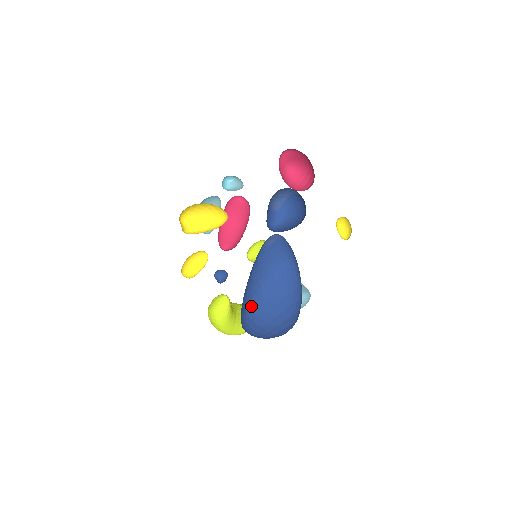
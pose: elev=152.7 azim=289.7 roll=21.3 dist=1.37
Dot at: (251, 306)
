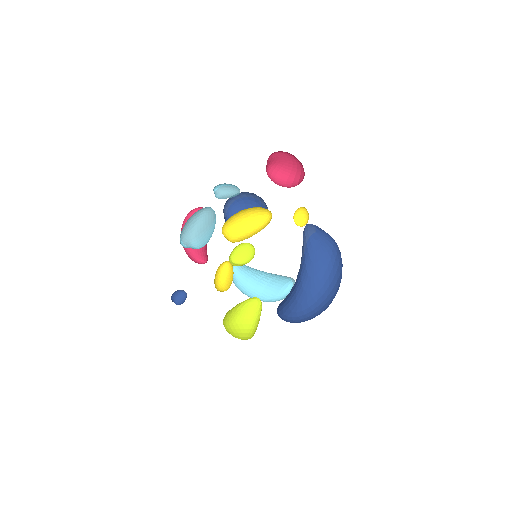
Dot at: (319, 288)
